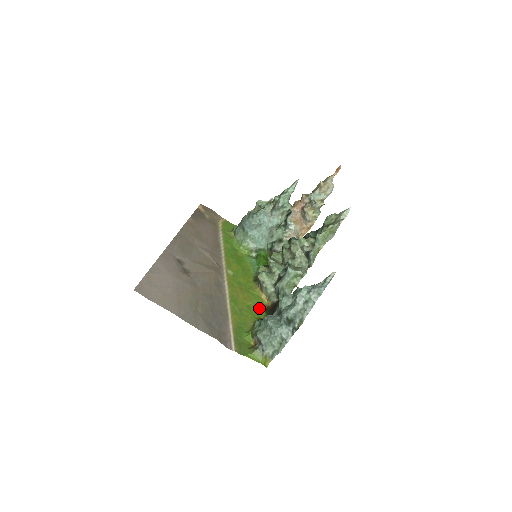
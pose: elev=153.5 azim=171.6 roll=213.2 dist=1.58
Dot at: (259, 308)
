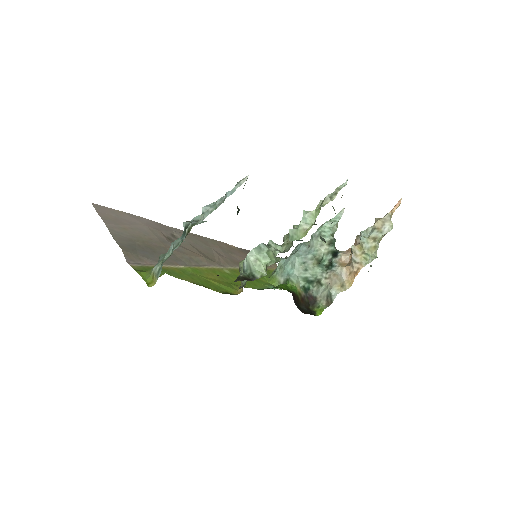
Dot at: (221, 289)
